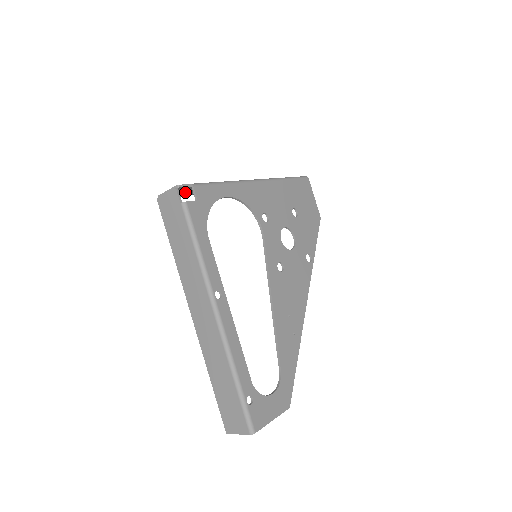
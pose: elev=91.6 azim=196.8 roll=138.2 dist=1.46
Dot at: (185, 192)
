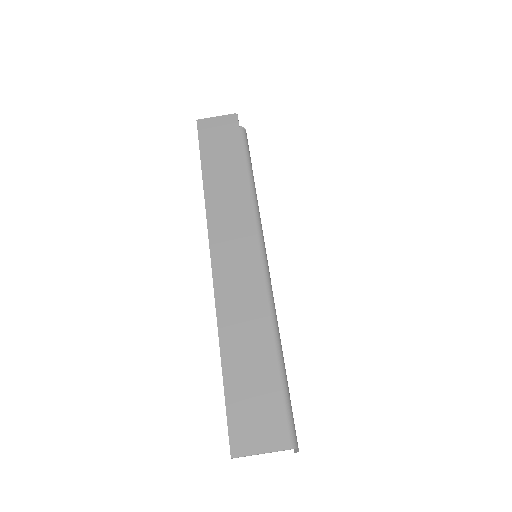
Dot at: occluded
